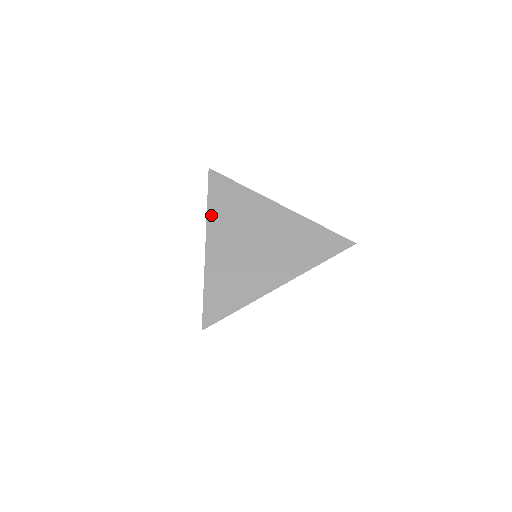
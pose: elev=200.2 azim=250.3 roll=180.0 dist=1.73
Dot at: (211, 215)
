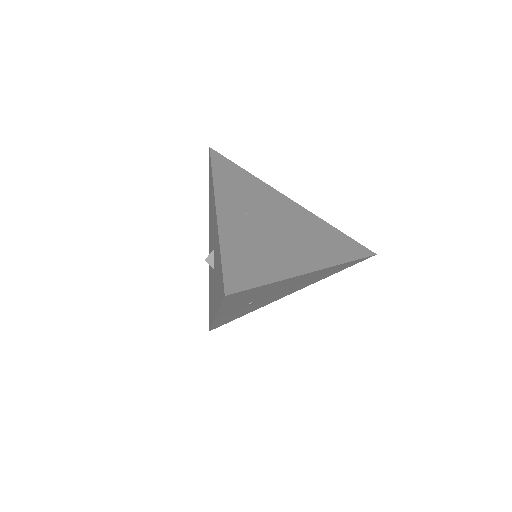
Dot at: (218, 184)
